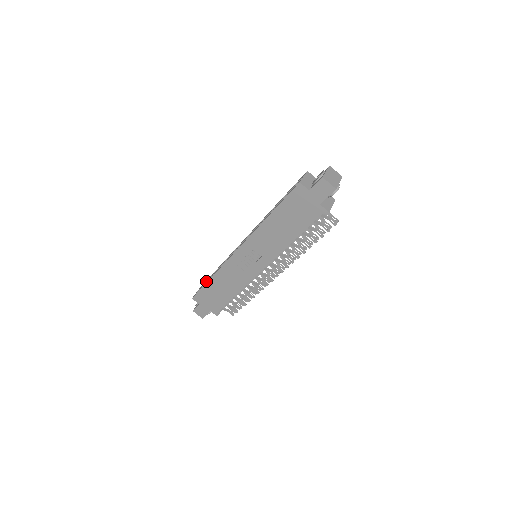
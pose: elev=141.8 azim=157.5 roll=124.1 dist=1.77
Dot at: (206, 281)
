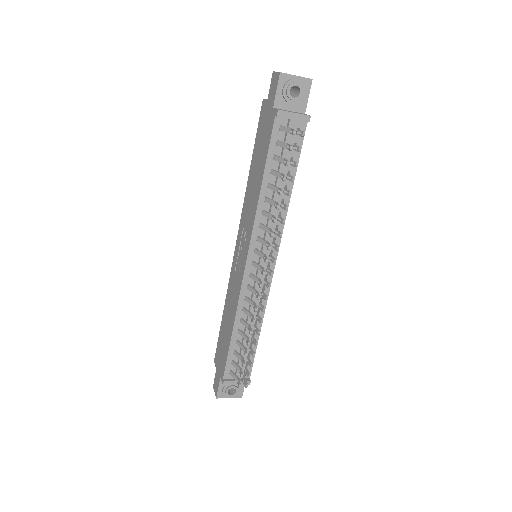
Dot at: occluded
